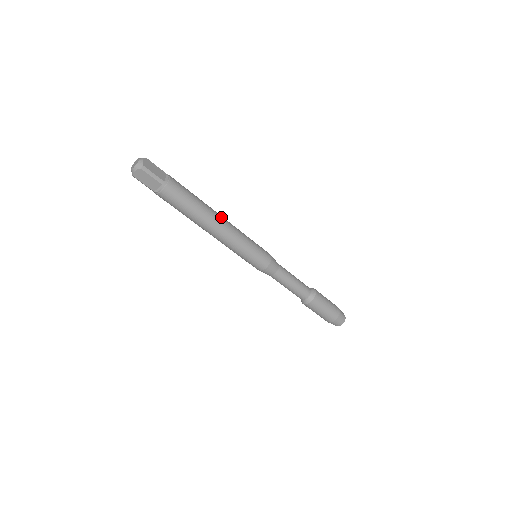
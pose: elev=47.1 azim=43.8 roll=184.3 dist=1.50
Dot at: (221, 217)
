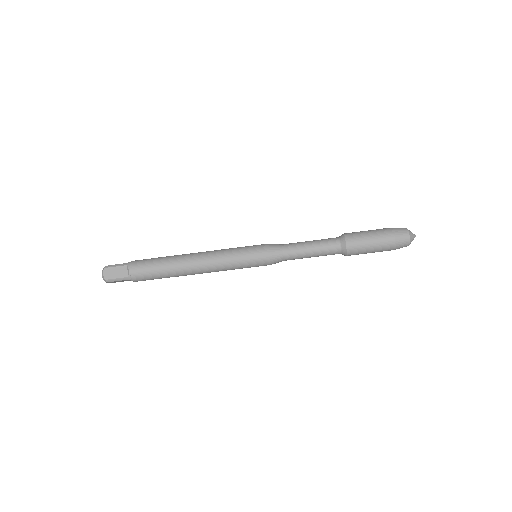
Dot at: (193, 260)
